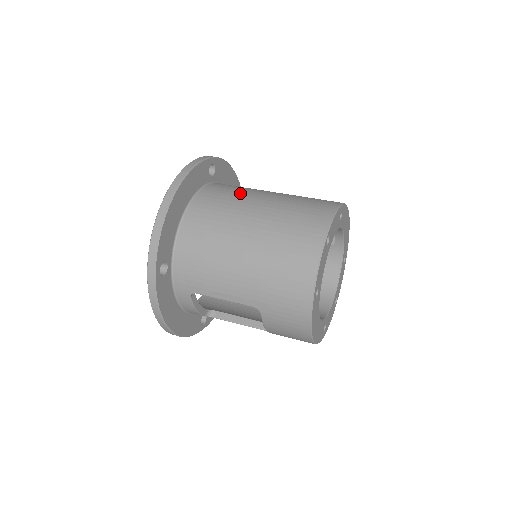
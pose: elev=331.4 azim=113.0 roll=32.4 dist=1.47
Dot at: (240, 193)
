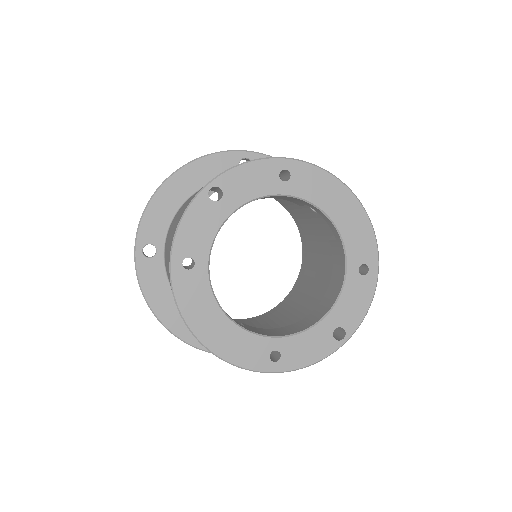
Dot at: occluded
